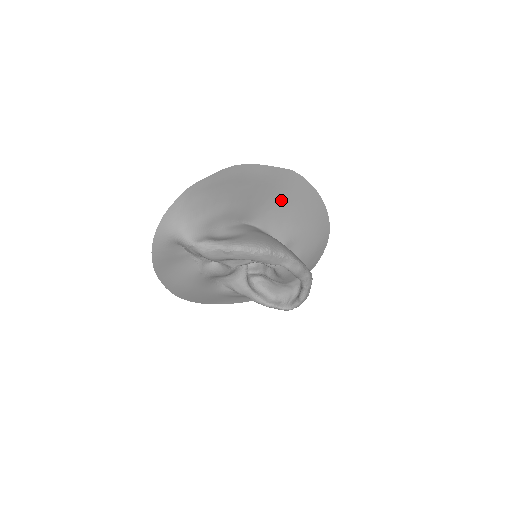
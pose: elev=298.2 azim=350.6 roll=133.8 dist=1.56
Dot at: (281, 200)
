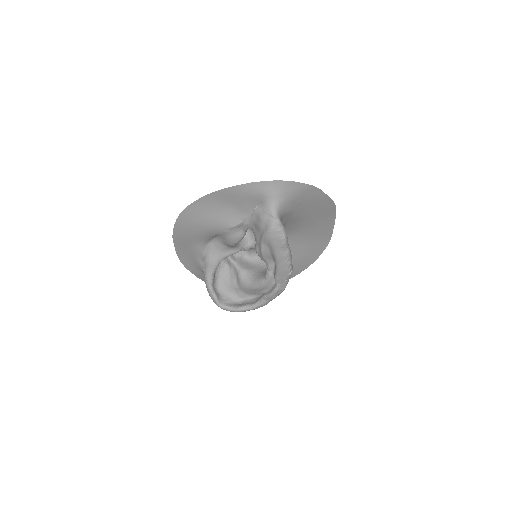
Dot at: (303, 244)
